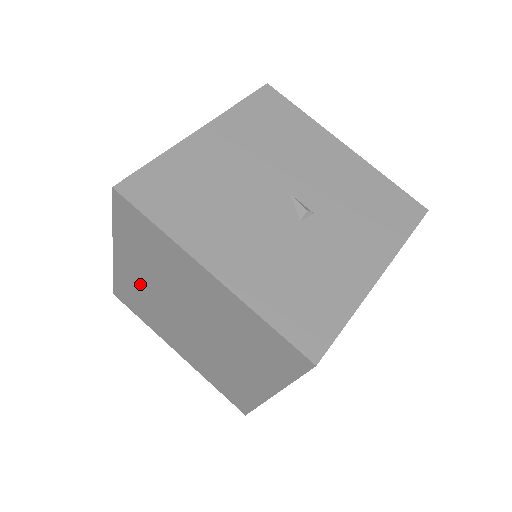
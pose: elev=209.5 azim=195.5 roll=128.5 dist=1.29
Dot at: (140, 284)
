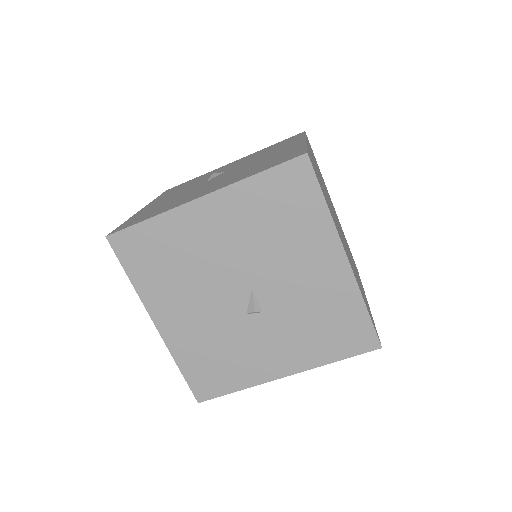
Dot at: occluded
